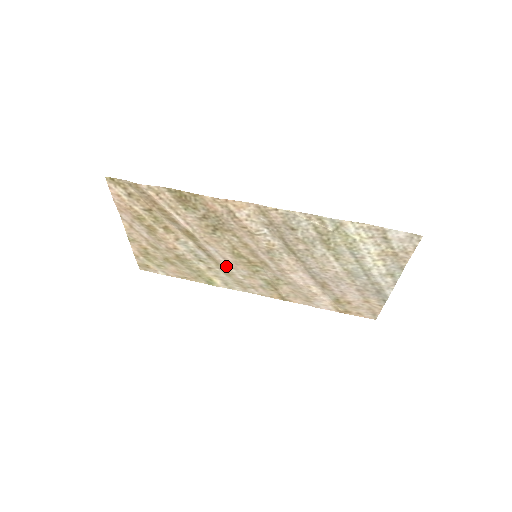
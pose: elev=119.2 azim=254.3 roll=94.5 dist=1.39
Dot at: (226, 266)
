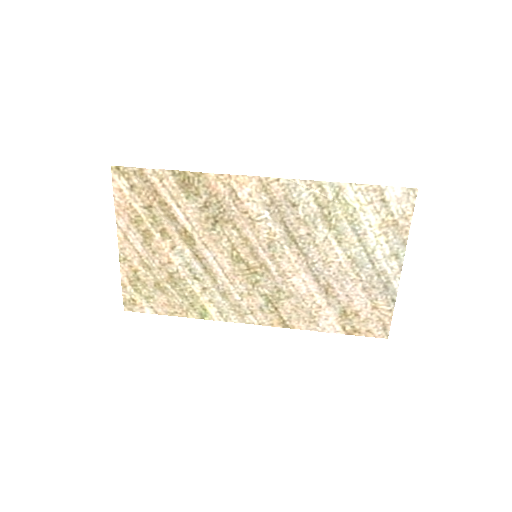
Dot at: (223, 281)
